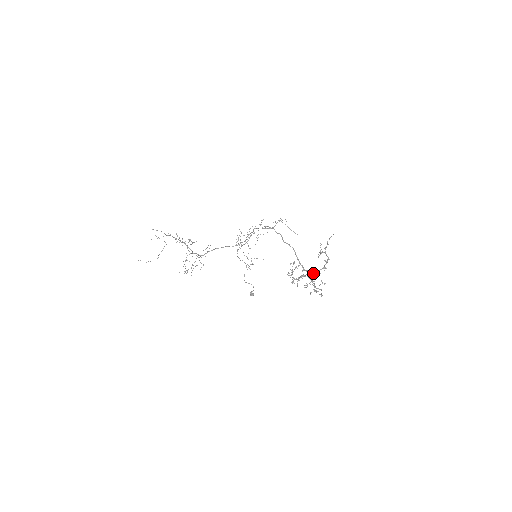
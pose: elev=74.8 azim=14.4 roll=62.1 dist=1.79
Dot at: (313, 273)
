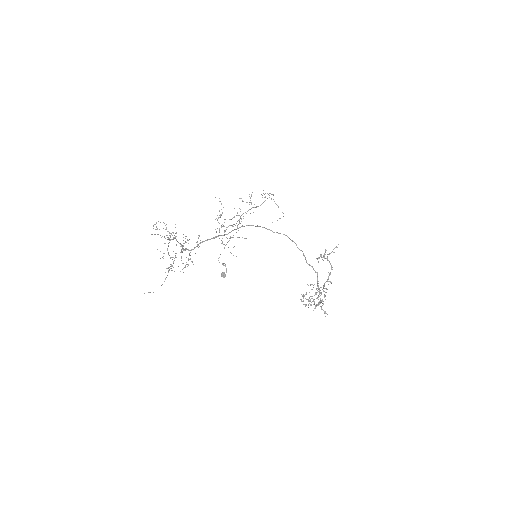
Dot at: occluded
